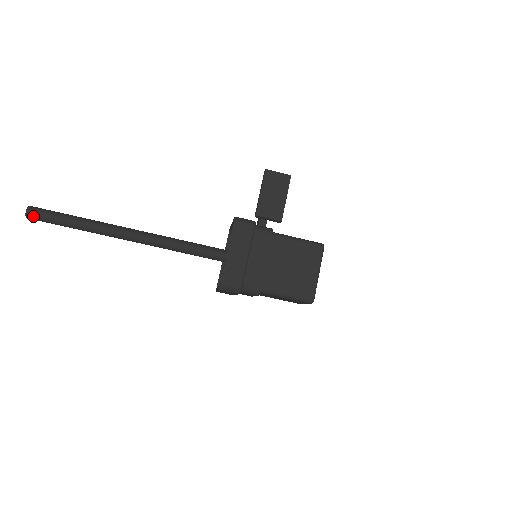
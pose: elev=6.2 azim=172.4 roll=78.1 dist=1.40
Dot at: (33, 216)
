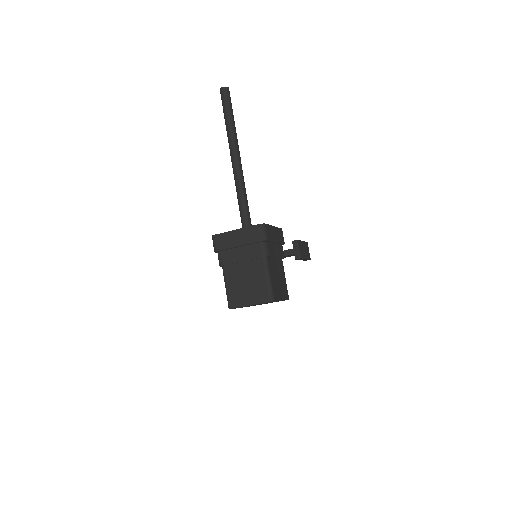
Dot at: (227, 92)
